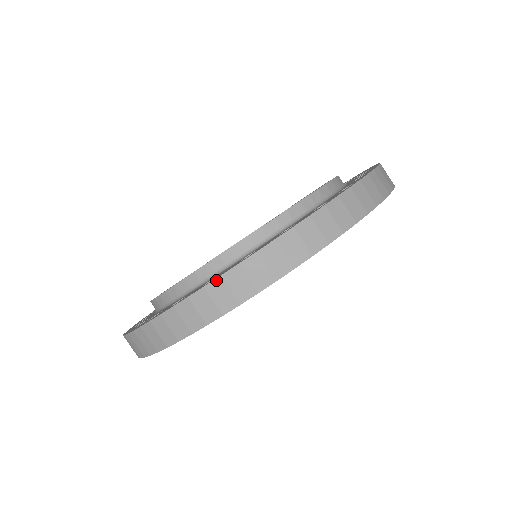
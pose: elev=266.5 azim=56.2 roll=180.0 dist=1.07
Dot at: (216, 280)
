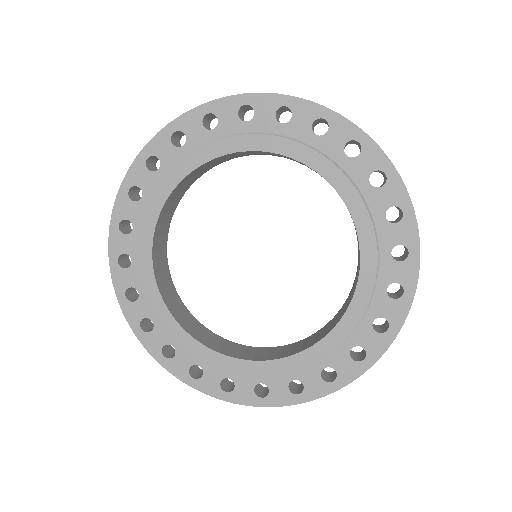
Dot at: occluded
